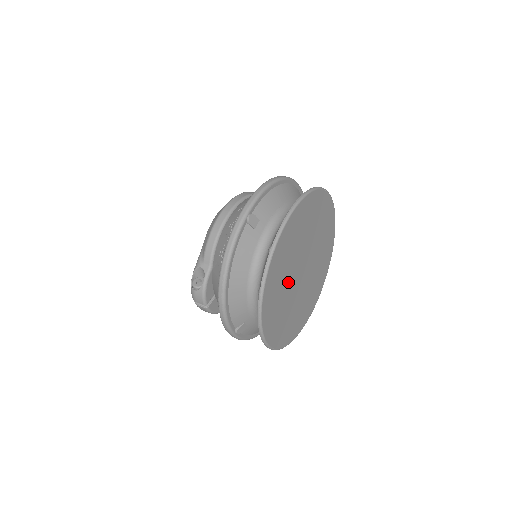
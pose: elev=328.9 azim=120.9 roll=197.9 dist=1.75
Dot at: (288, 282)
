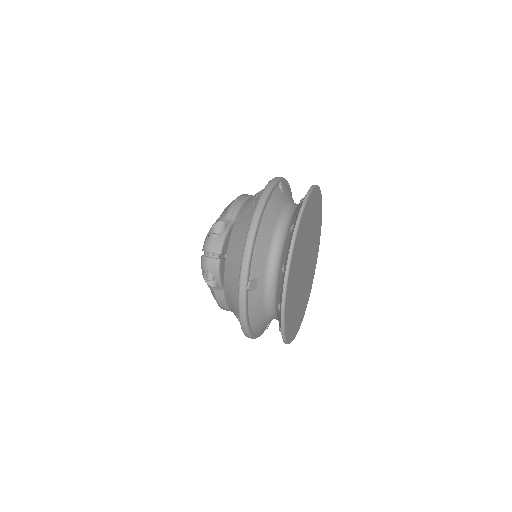
Dot at: (302, 252)
